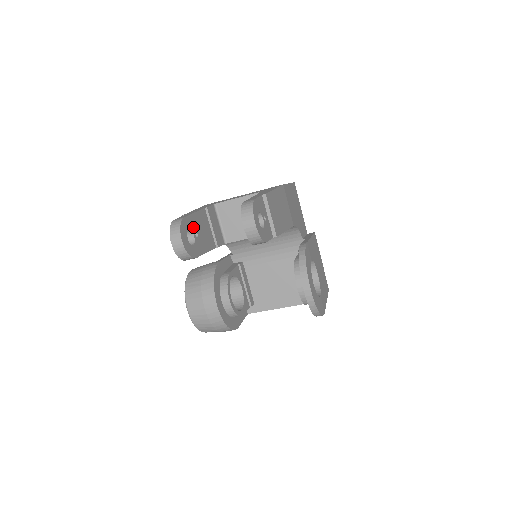
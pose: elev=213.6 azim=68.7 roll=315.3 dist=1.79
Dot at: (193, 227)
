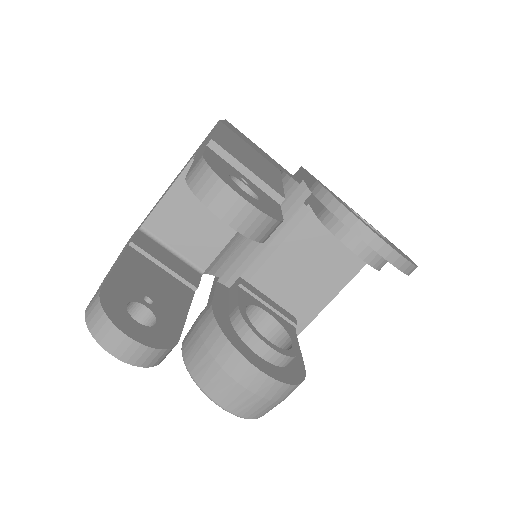
Dot at: (132, 292)
